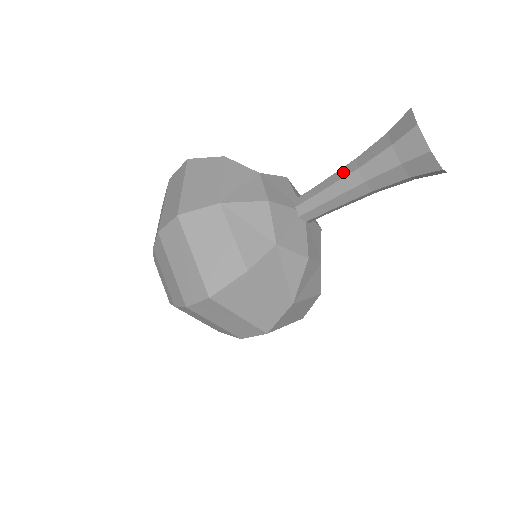
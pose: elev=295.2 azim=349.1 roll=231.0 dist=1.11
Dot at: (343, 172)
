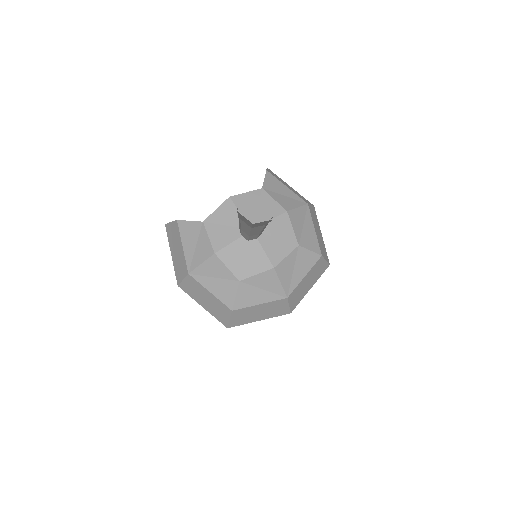
Dot at: occluded
